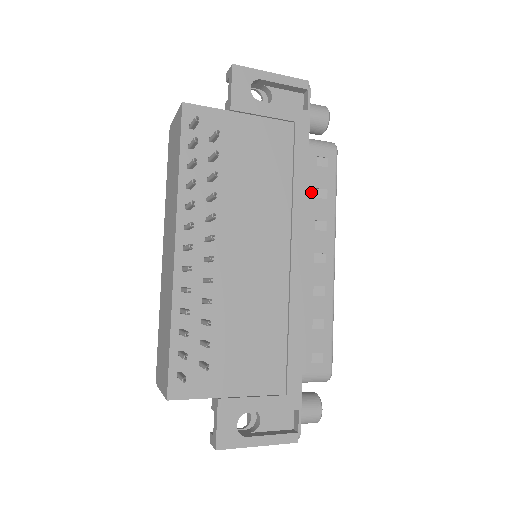
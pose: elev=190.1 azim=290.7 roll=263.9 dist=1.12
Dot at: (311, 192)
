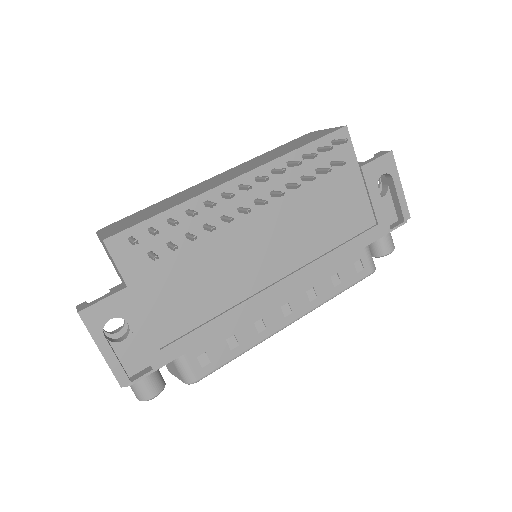
Dot at: (333, 270)
